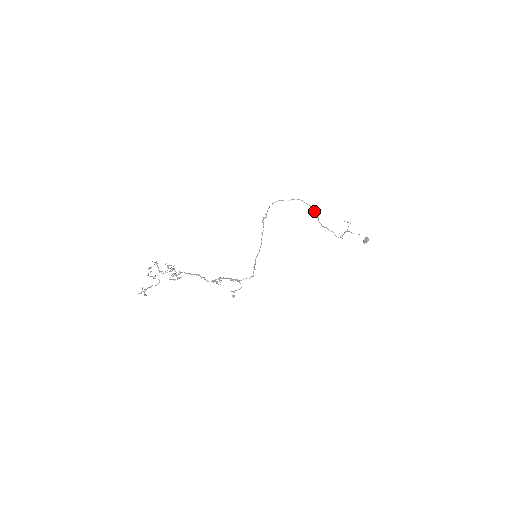
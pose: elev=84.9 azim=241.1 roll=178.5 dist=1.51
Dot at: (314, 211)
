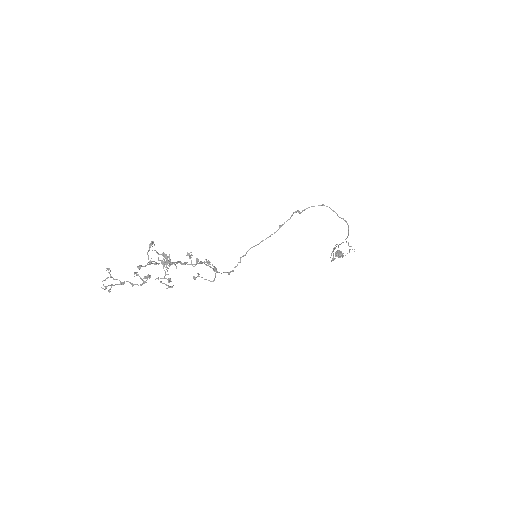
Dot at: occluded
